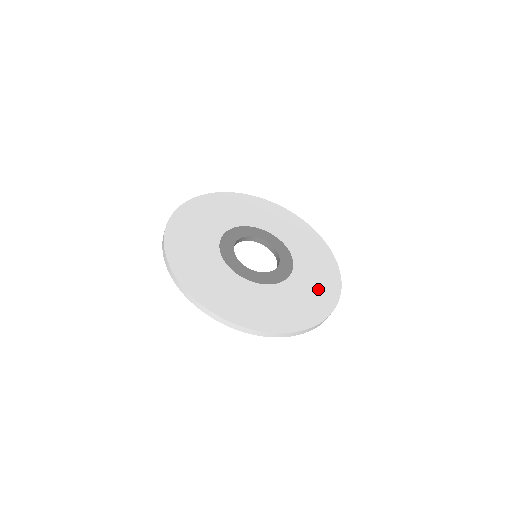
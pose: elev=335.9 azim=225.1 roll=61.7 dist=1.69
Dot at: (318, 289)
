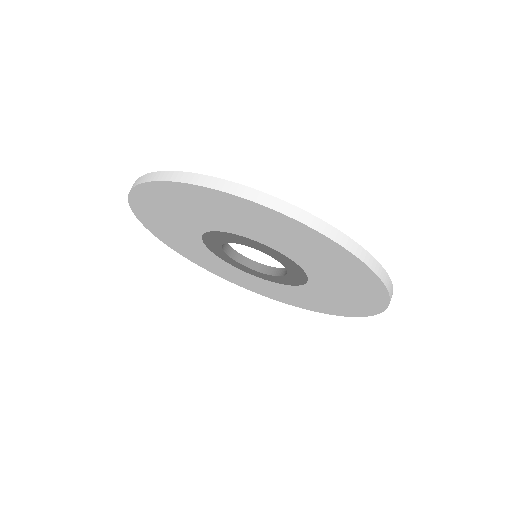
Dot at: occluded
